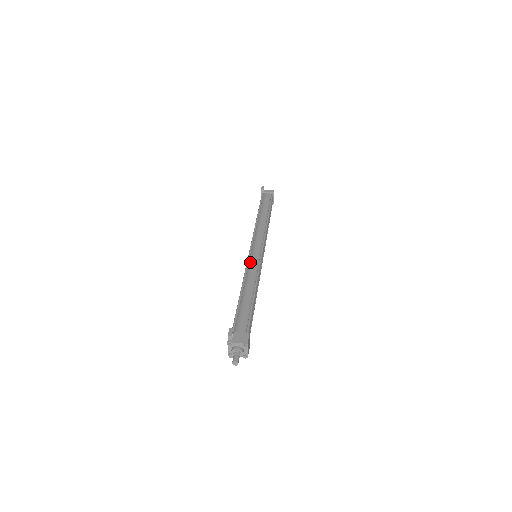
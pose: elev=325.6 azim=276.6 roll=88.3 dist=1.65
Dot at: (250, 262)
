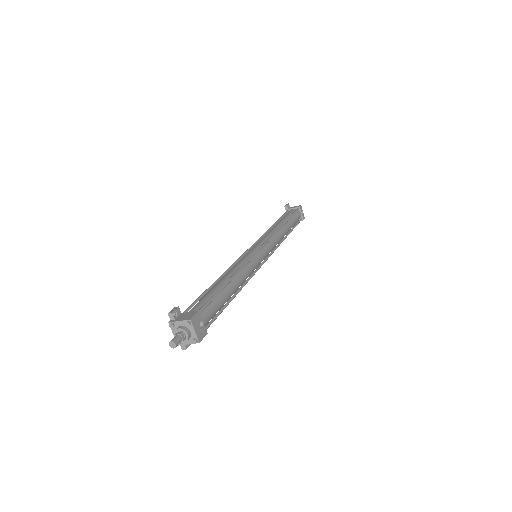
Dot at: (241, 258)
